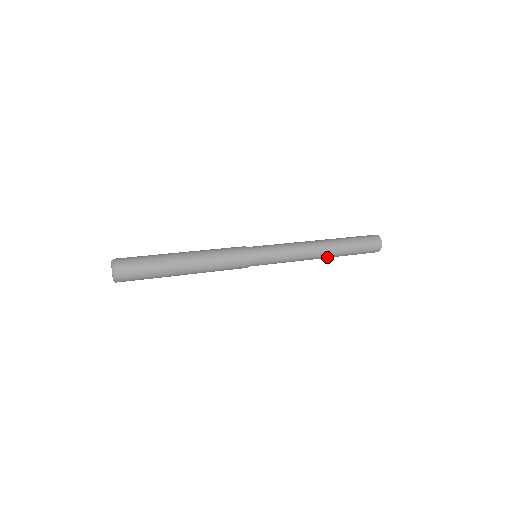
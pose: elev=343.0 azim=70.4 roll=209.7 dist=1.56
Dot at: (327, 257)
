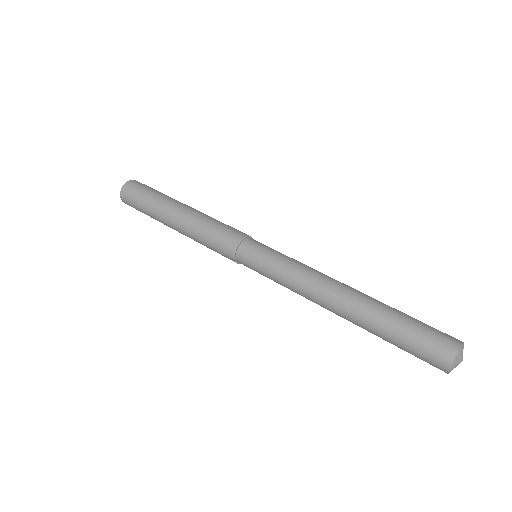
Dot at: (346, 318)
